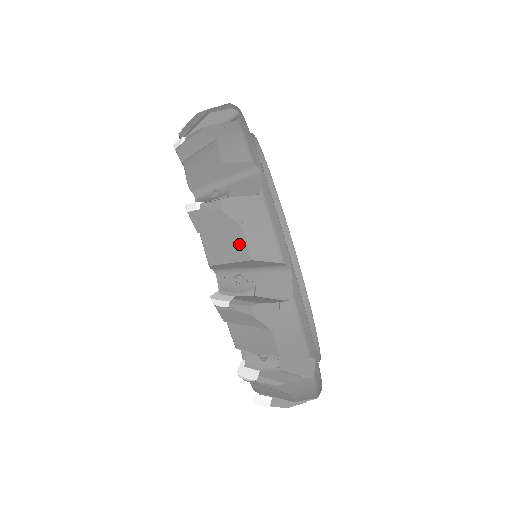
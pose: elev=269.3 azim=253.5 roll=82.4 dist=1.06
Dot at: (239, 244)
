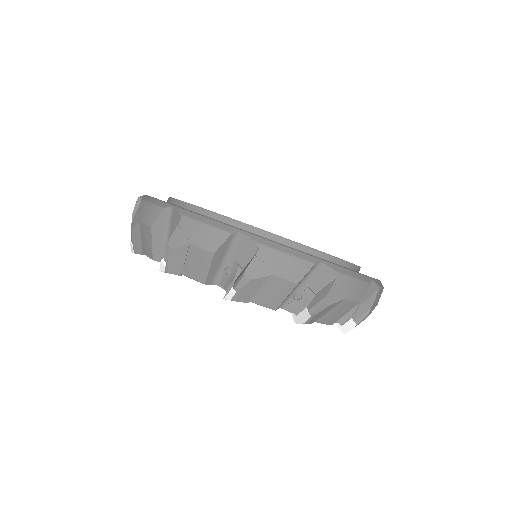
Dot at: (200, 254)
